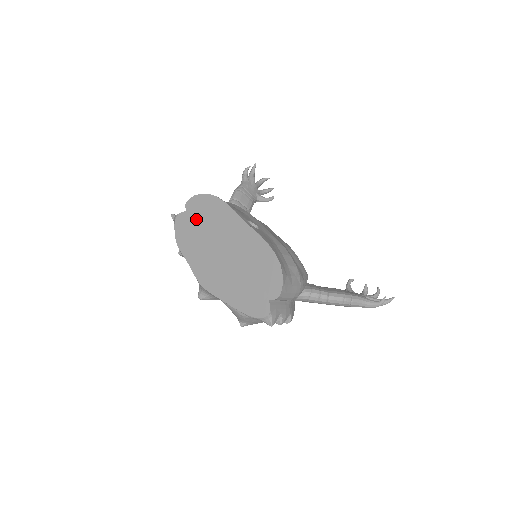
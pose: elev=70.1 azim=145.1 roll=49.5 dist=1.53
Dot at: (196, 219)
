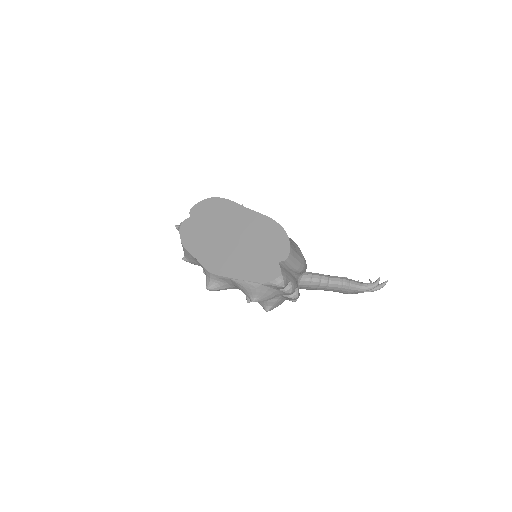
Dot at: (201, 220)
